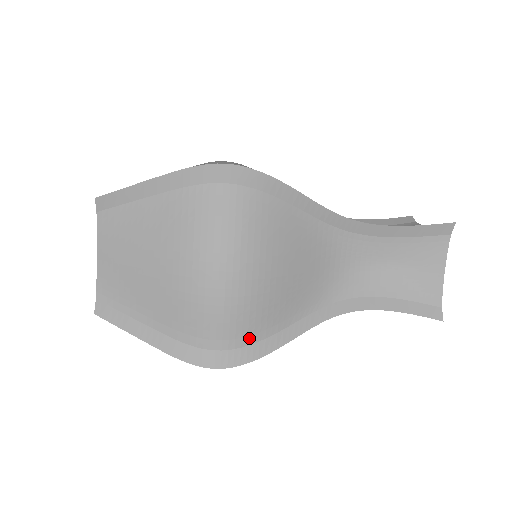
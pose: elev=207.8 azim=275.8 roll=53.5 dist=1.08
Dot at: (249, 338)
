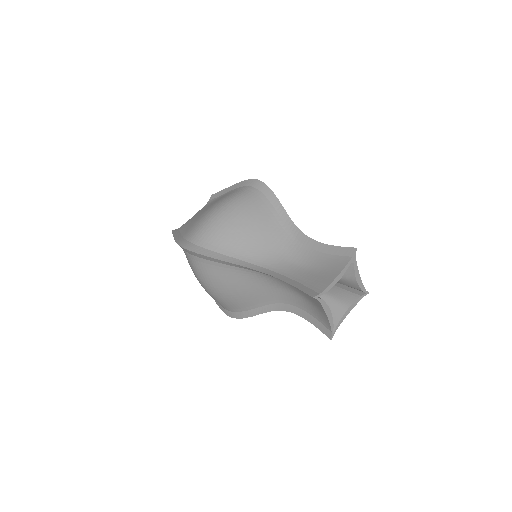
Dot at: (234, 310)
